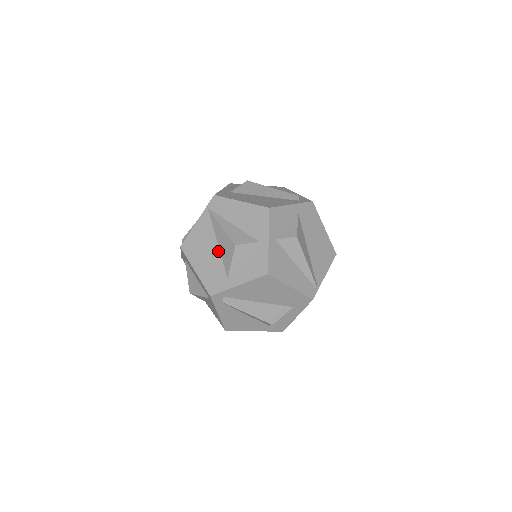
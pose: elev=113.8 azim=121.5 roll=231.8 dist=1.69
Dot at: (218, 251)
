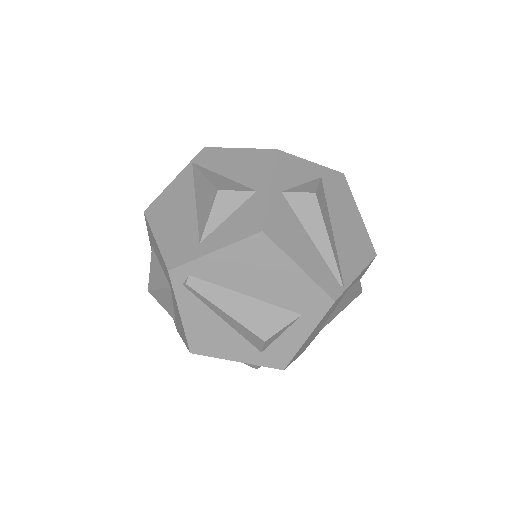
Dot at: (194, 210)
